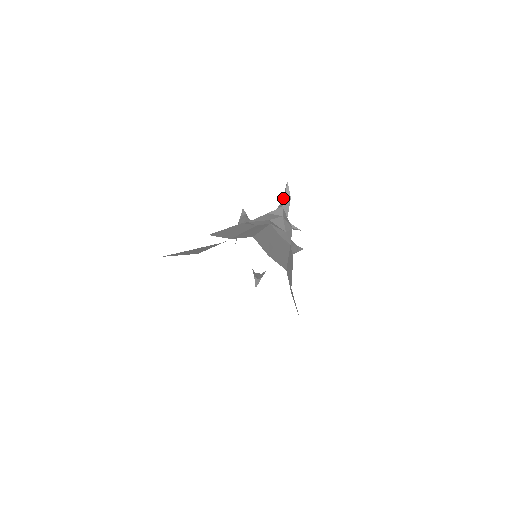
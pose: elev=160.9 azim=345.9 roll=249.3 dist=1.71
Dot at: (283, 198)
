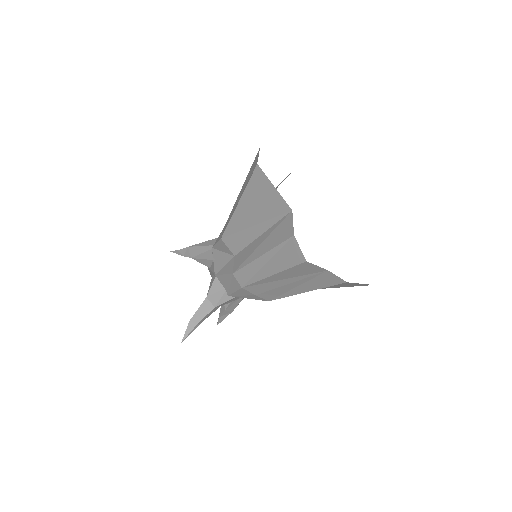
Dot at: occluded
